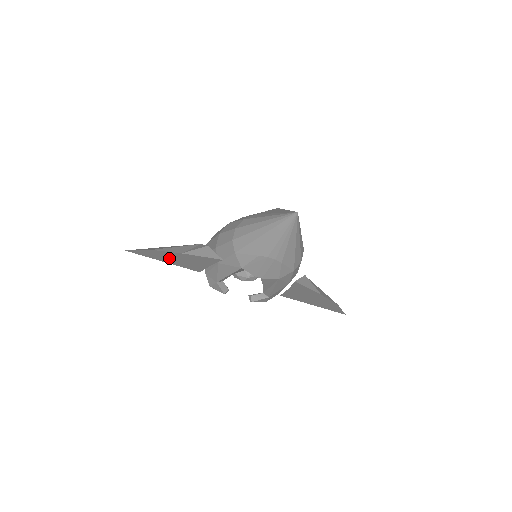
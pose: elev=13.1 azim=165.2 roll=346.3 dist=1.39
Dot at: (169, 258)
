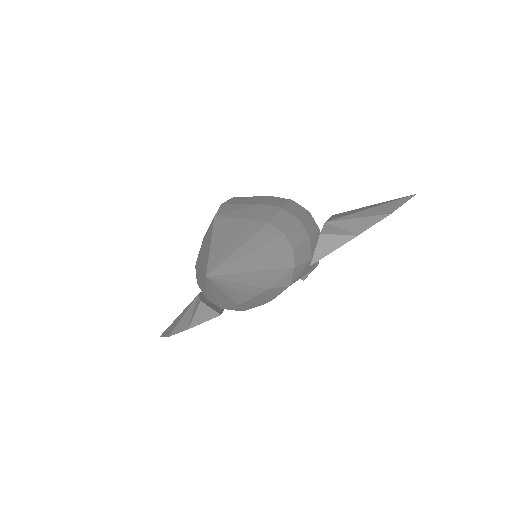
Dot at: occluded
